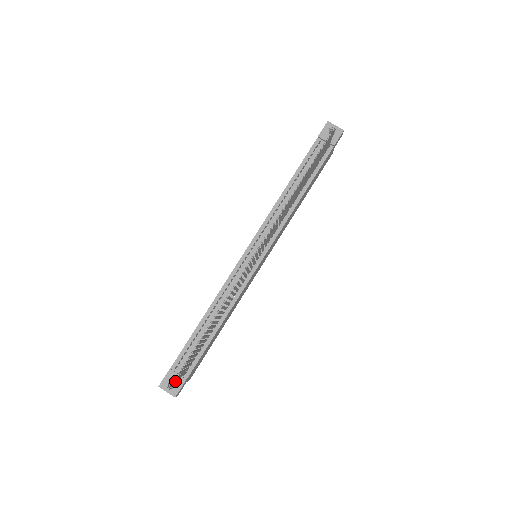
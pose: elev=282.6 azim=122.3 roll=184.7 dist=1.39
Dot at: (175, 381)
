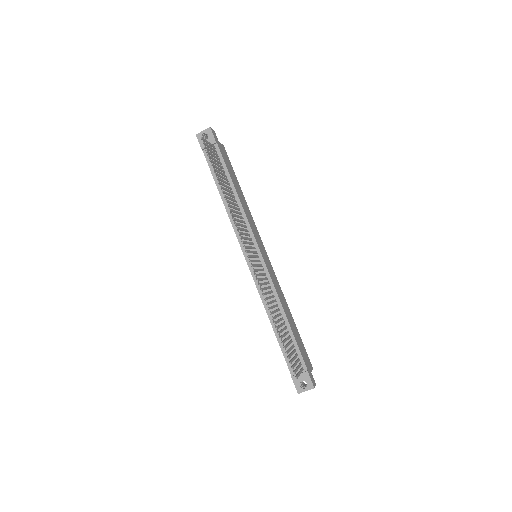
Dot at: (303, 379)
